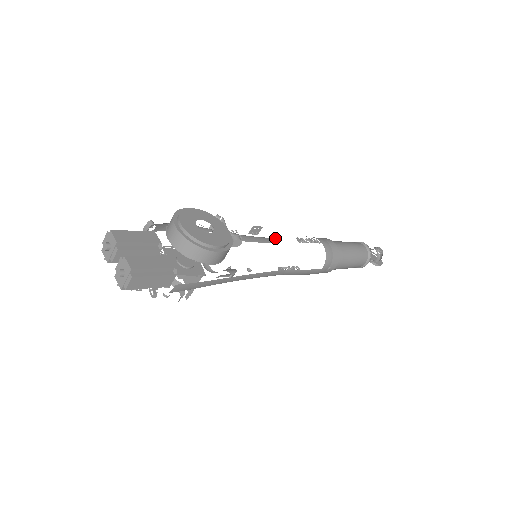
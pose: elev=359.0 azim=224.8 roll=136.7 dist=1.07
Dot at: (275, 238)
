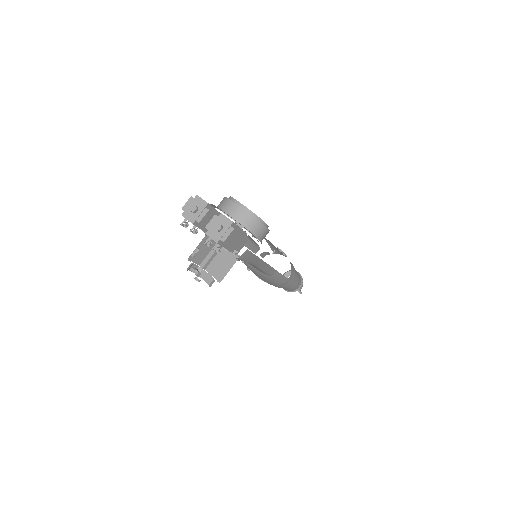
Dot at: (258, 248)
